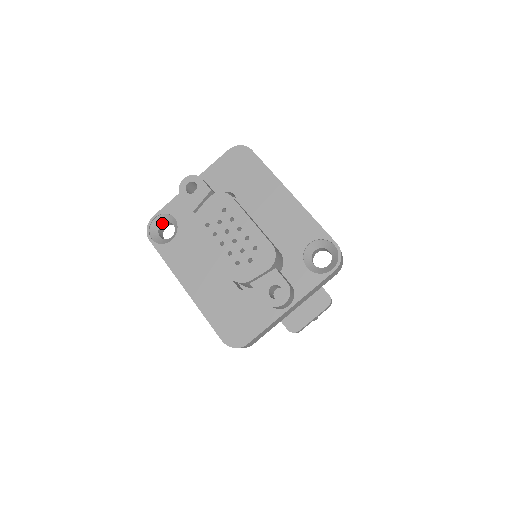
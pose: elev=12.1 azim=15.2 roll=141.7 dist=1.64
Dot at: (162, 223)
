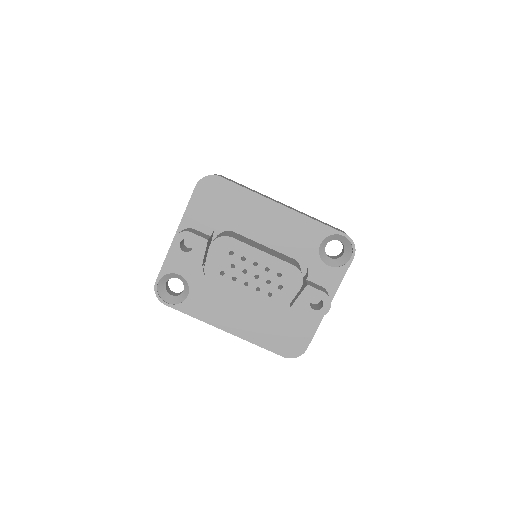
Dot at: (166, 282)
